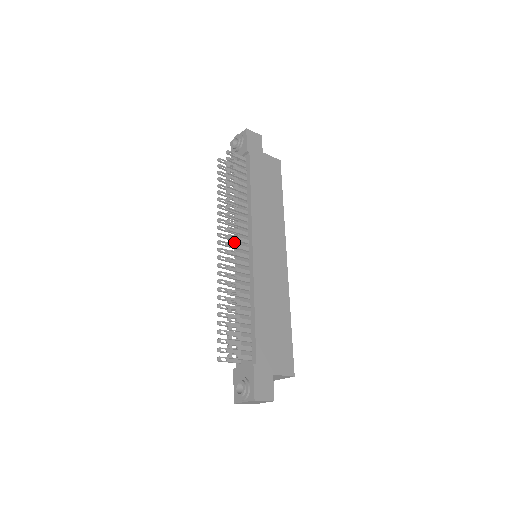
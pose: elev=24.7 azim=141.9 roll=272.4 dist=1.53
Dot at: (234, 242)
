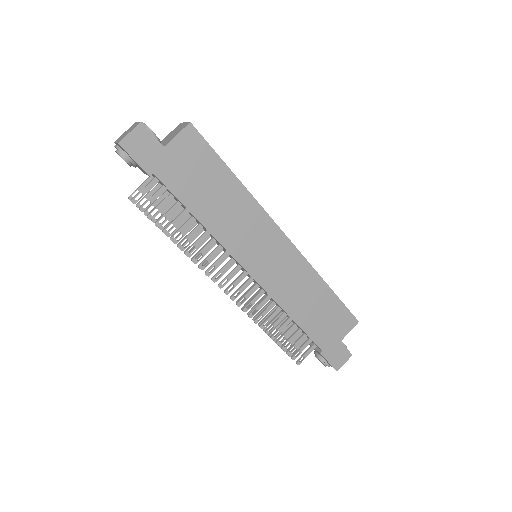
Dot at: occluded
